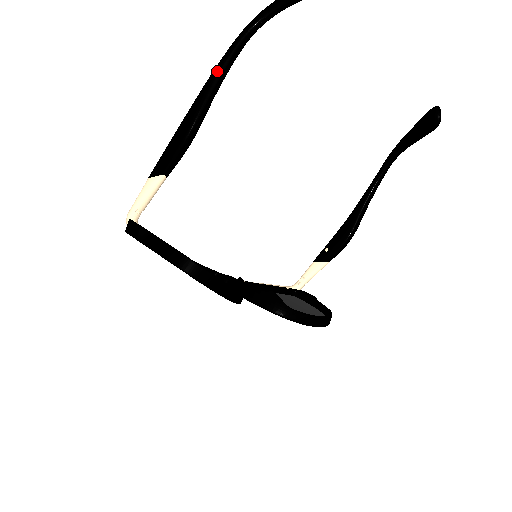
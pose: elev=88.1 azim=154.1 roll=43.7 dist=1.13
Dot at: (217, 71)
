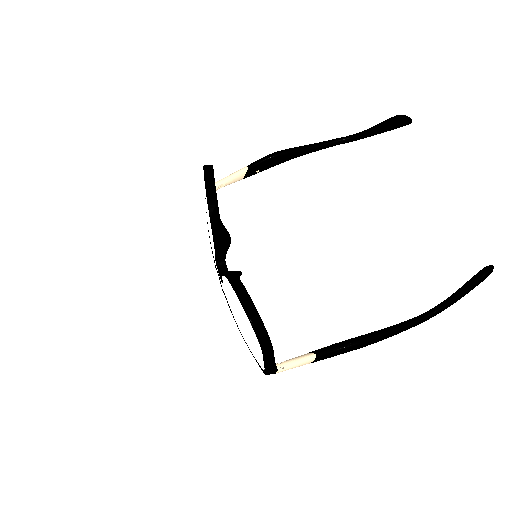
Dot at: (314, 143)
